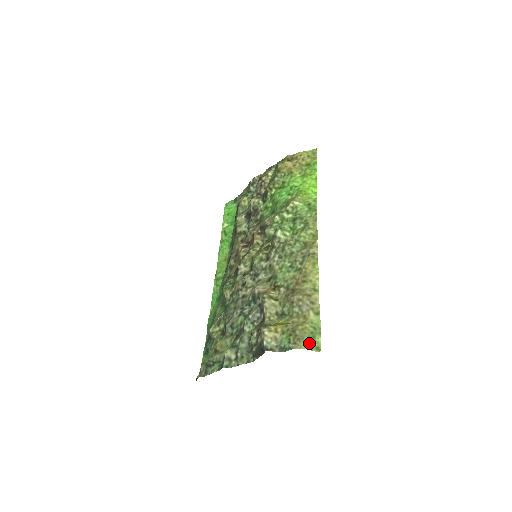
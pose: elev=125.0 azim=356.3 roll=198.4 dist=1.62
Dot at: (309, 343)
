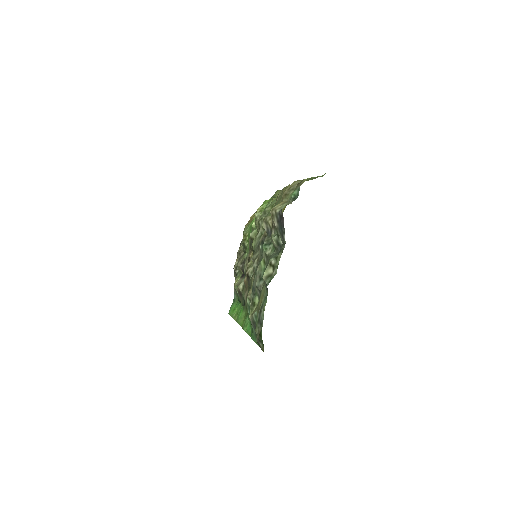
Dot at: occluded
